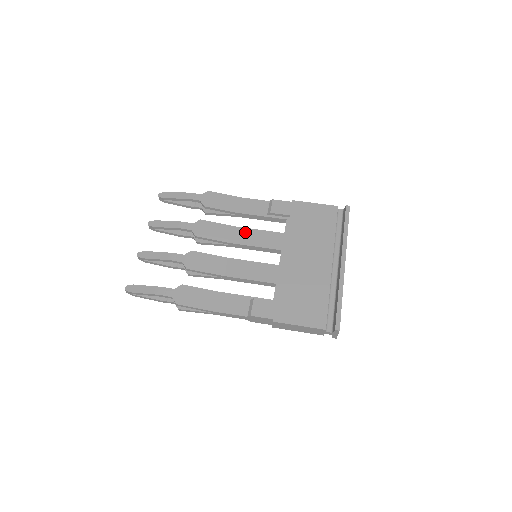
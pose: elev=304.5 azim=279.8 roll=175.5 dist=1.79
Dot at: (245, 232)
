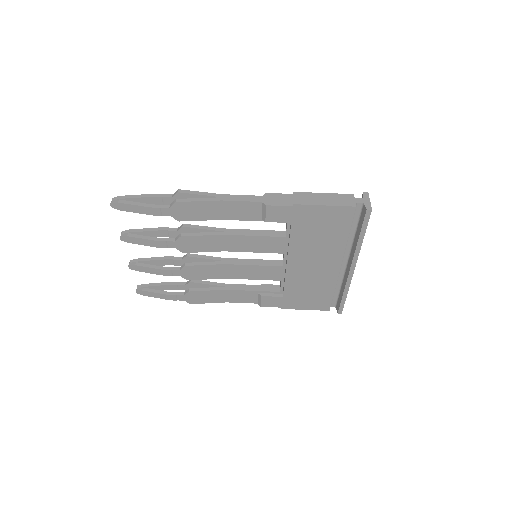
Dot at: (238, 240)
